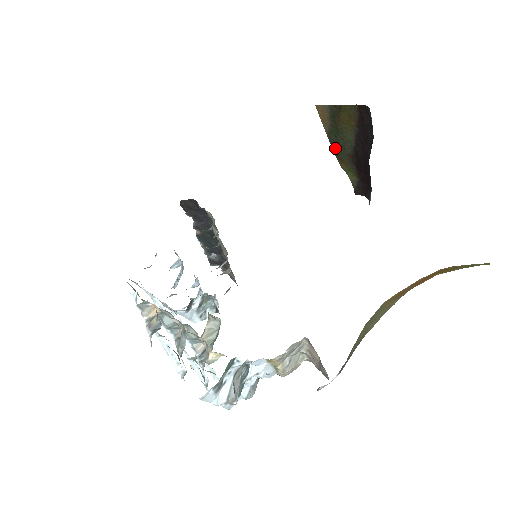
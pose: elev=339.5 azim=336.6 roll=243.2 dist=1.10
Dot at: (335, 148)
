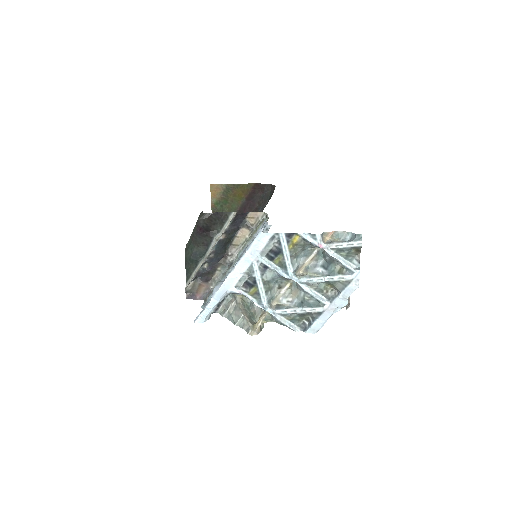
Dot at: occluded
